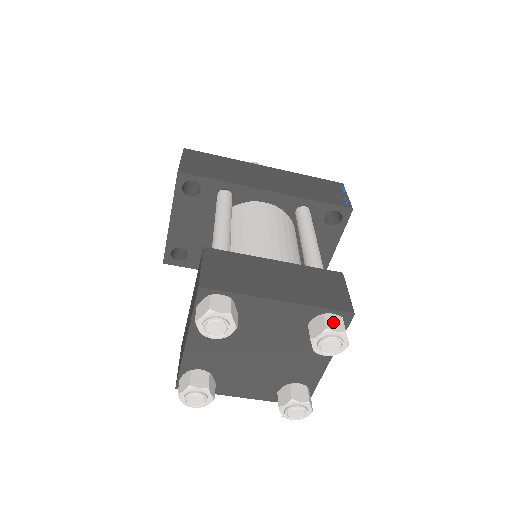
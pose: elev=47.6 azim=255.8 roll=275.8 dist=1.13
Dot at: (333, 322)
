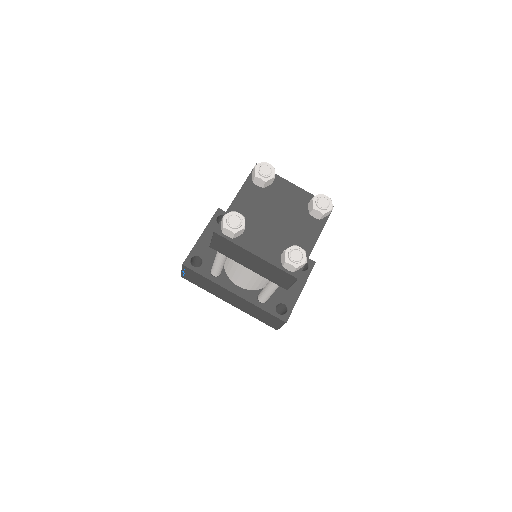
Dot at: occluded
